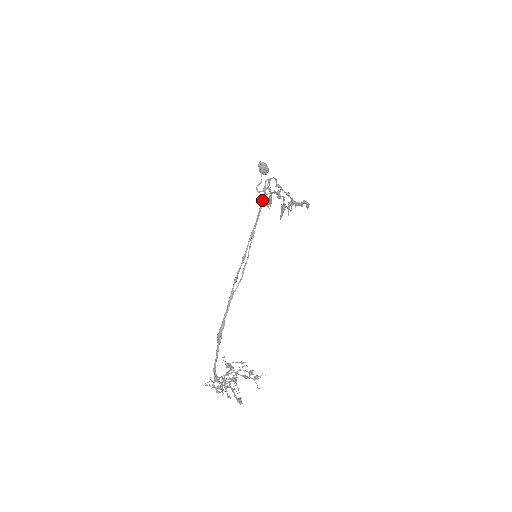
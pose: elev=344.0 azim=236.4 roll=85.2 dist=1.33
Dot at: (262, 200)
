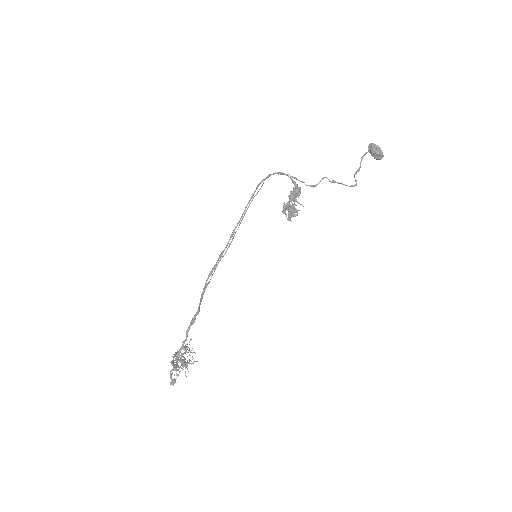
Dot at: (250, 198)
